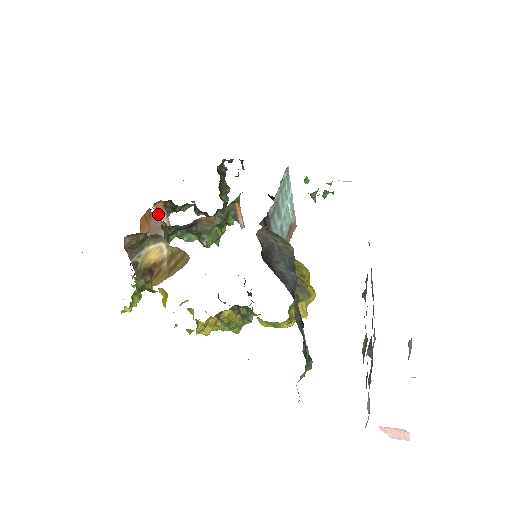
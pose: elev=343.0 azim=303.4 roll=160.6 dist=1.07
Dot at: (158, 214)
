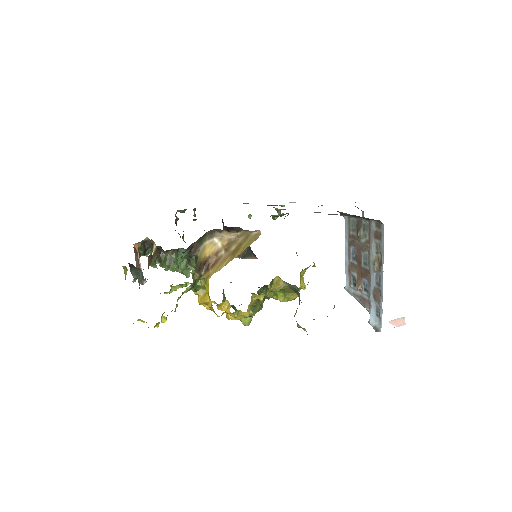
Dot at: occluded
